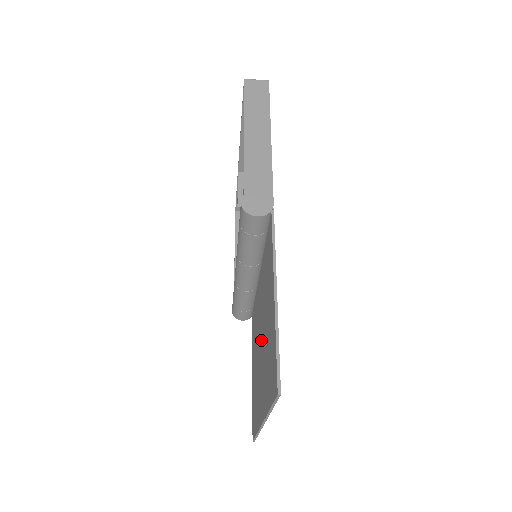
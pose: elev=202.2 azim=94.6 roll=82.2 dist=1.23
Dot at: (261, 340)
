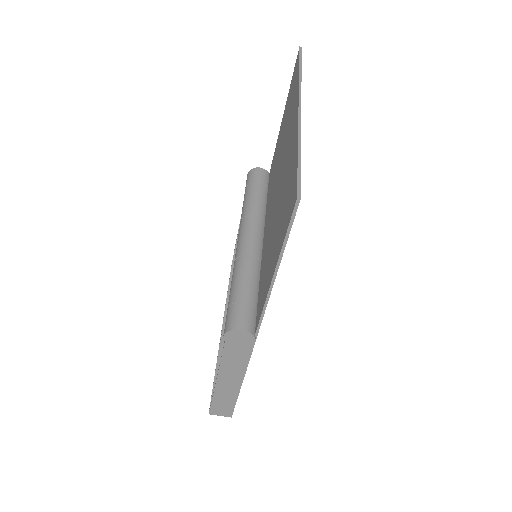
Dot at: (278, 175)
